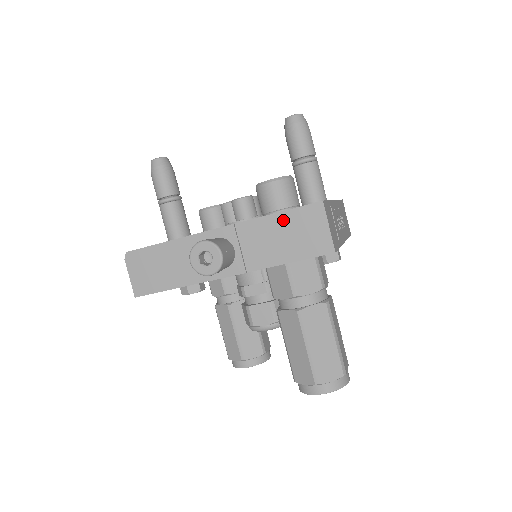
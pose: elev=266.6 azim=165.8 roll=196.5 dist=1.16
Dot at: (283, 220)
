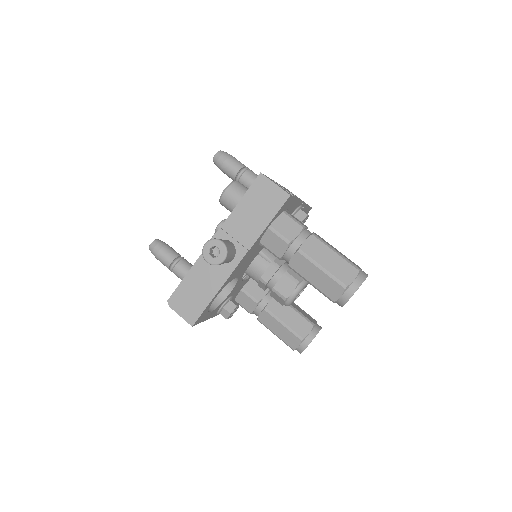
Dot at: (247, 202)
